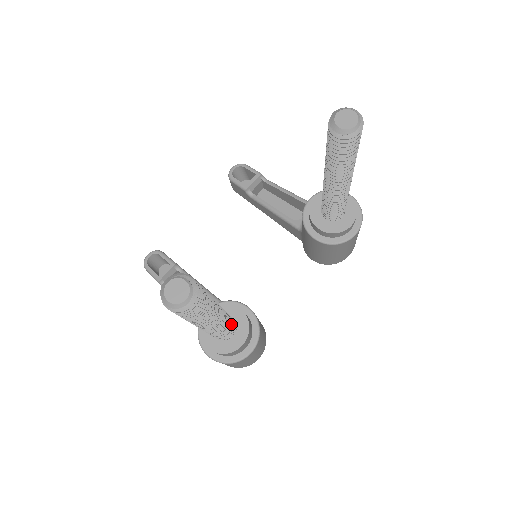
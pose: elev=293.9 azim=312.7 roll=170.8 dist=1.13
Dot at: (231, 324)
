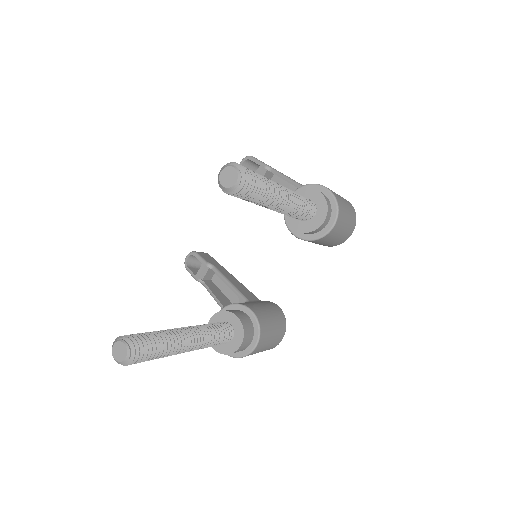
Dot at: (219, 335)
